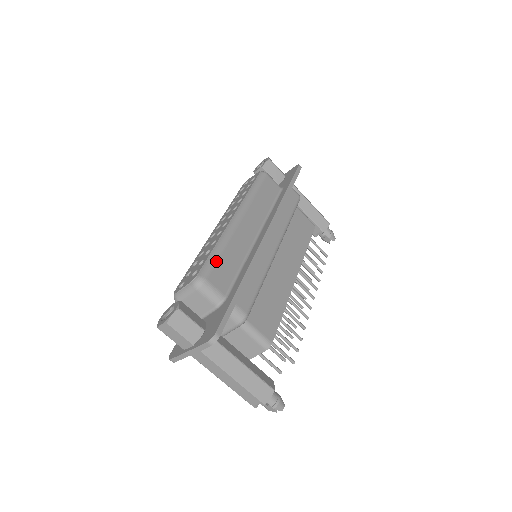
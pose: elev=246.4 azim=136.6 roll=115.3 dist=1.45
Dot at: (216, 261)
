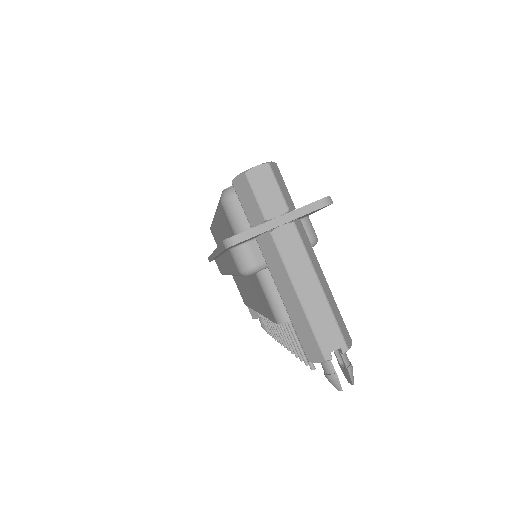
Dot at: occluded
